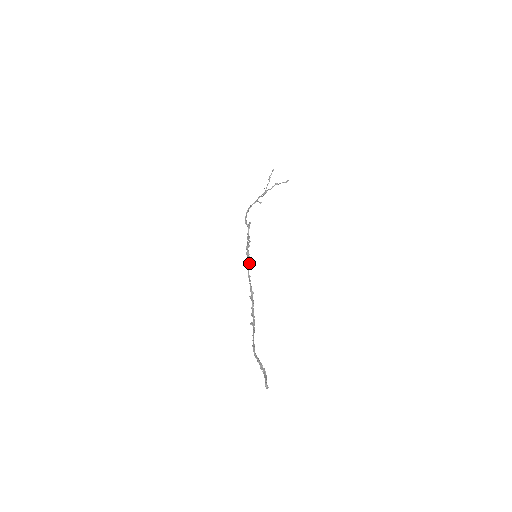
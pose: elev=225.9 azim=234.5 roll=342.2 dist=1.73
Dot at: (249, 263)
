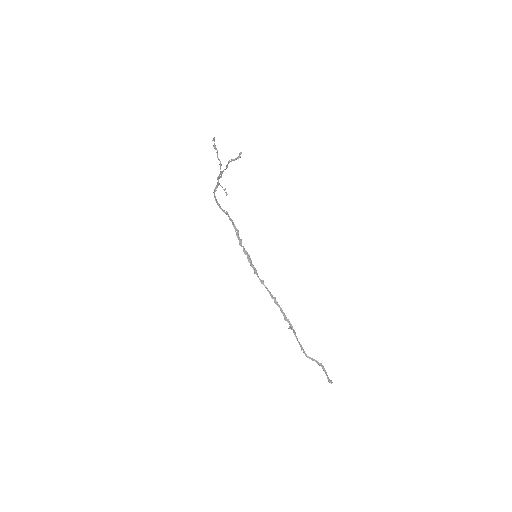
Dot at: (254, 267)
